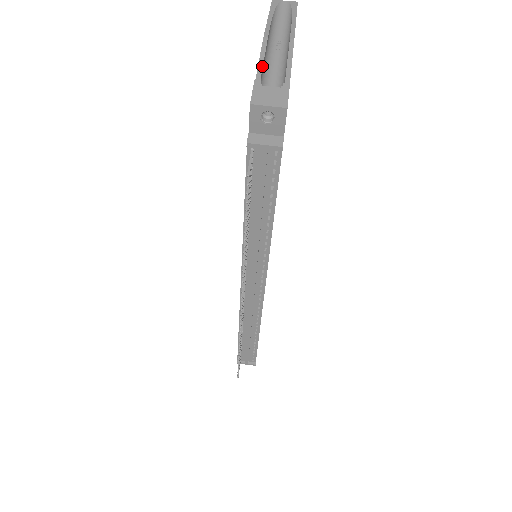
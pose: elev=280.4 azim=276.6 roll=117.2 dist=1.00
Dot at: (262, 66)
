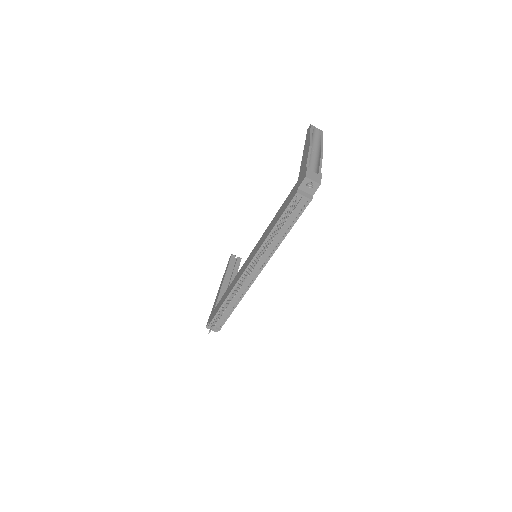
Dot at: occluded
